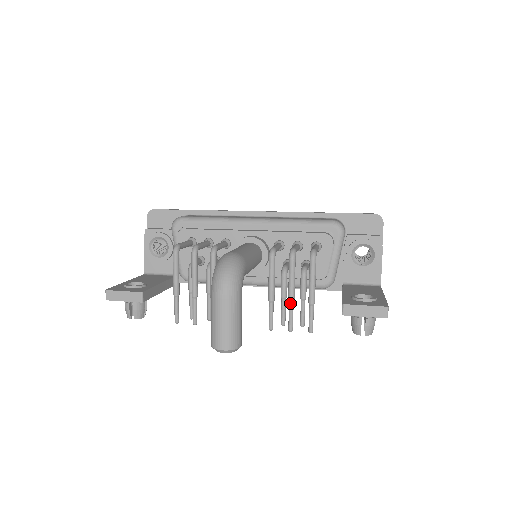
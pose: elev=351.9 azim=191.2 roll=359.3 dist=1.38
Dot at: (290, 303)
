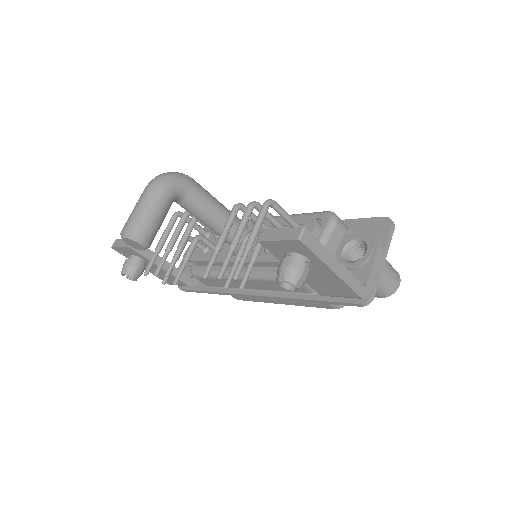
Dot at: (229, 247)
